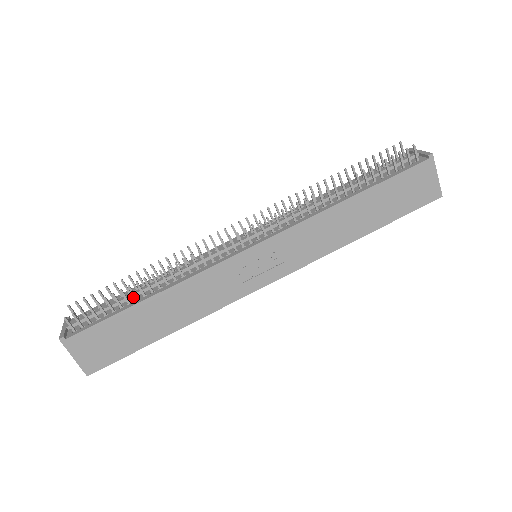
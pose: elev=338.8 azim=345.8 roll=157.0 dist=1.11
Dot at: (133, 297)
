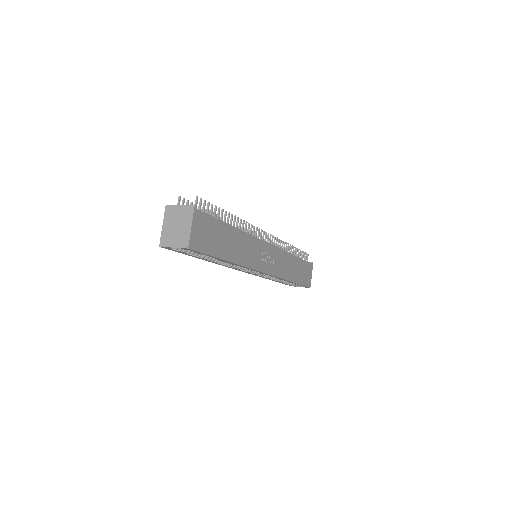
Dot at: occluded
